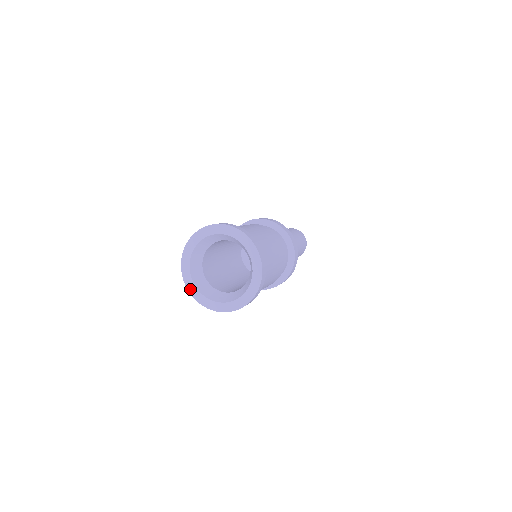
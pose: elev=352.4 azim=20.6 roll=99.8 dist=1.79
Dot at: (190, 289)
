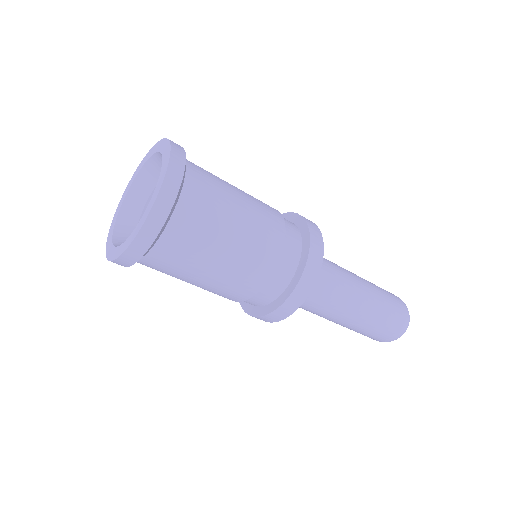
Dot at: (116, 256)
